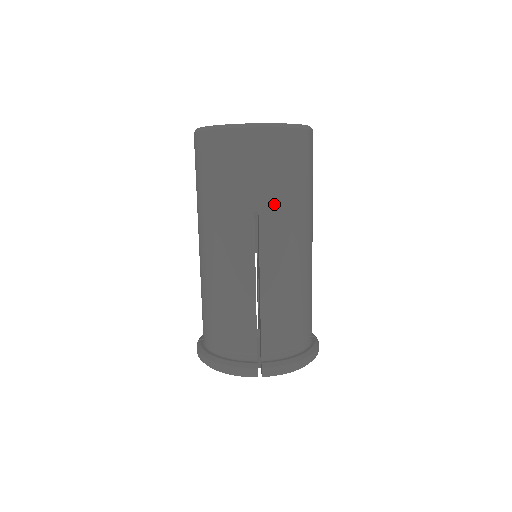
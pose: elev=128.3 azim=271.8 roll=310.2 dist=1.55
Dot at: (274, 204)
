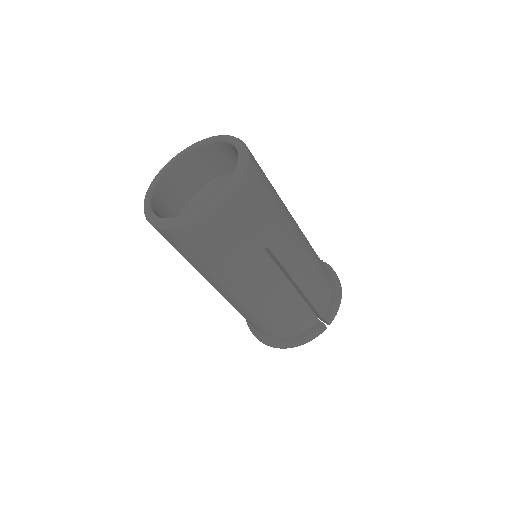
Dot at: (273, 231)
